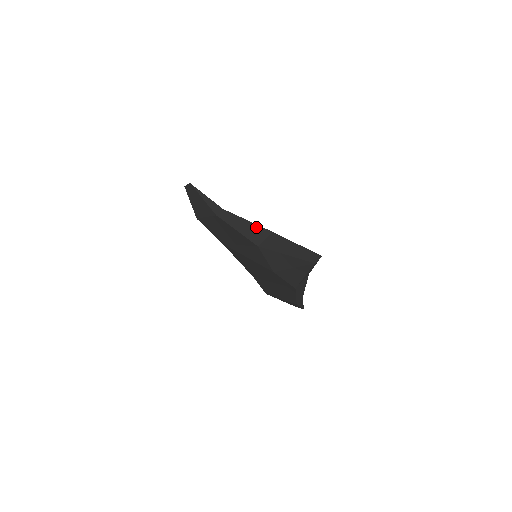
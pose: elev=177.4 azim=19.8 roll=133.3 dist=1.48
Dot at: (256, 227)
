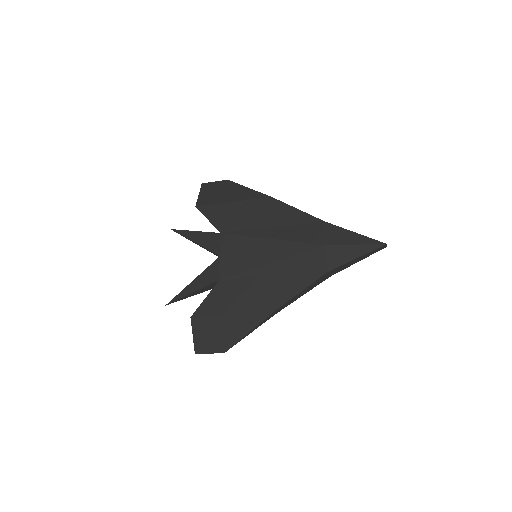
Dot at: occluded
